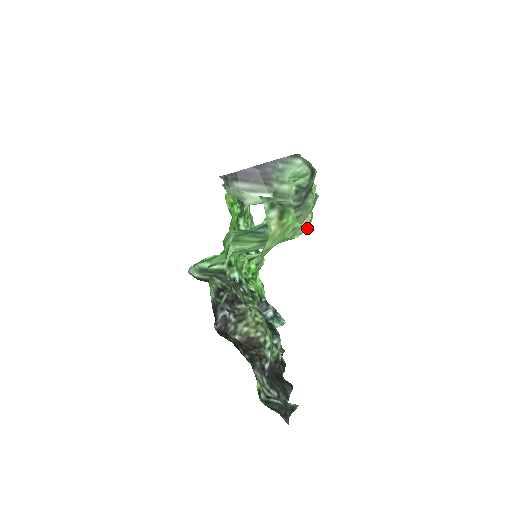
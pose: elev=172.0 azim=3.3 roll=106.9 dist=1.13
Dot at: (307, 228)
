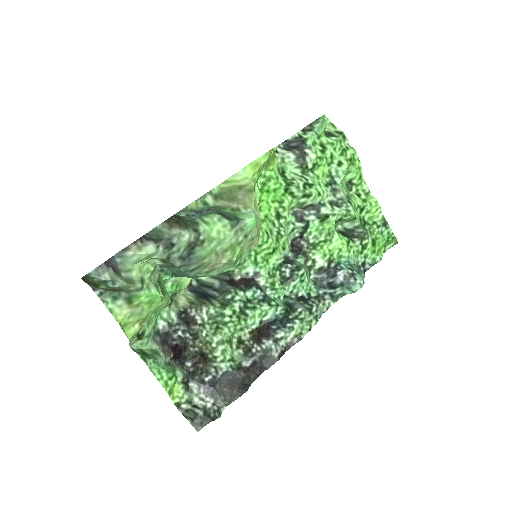
Dot at: (233, 263)
